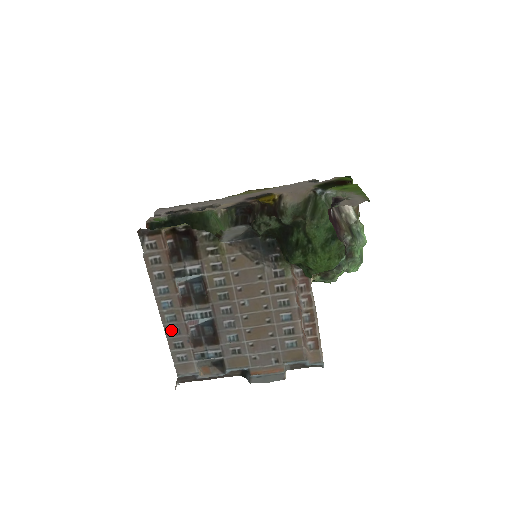
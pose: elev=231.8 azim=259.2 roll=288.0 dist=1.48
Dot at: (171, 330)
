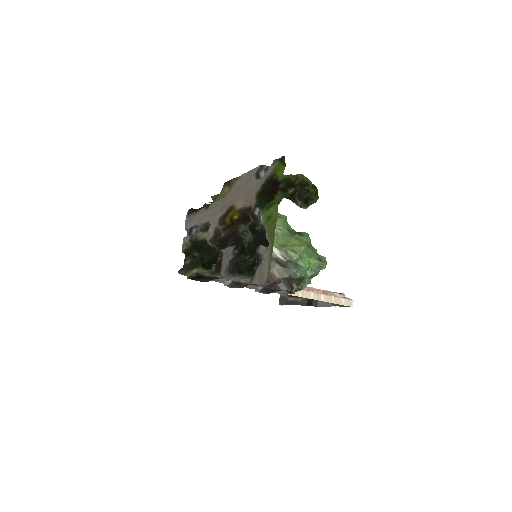
Dot at: (251, 288)
